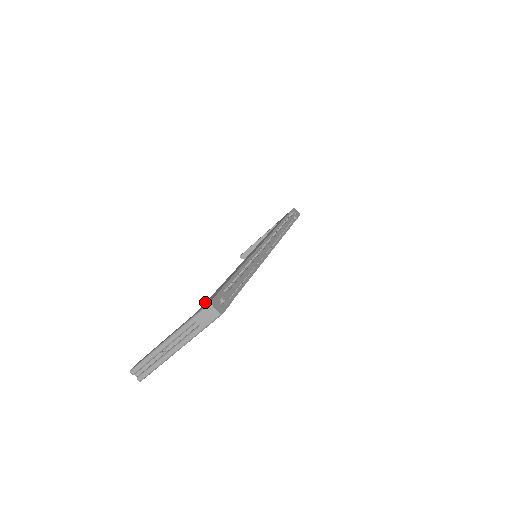
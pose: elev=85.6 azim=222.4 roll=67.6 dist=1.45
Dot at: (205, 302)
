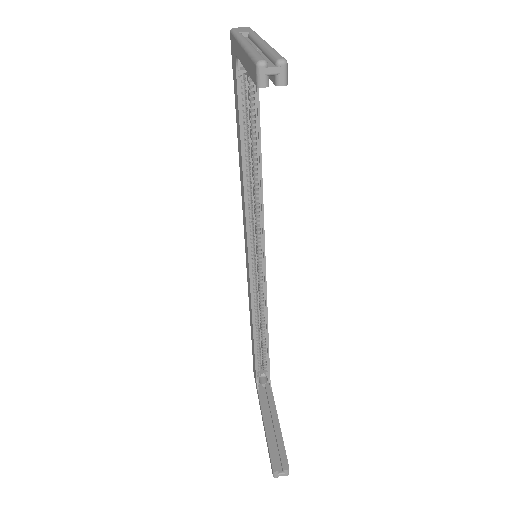
Dot at: (236, 84)
